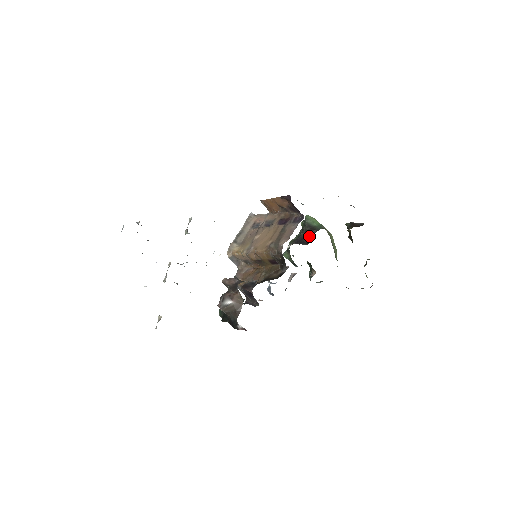
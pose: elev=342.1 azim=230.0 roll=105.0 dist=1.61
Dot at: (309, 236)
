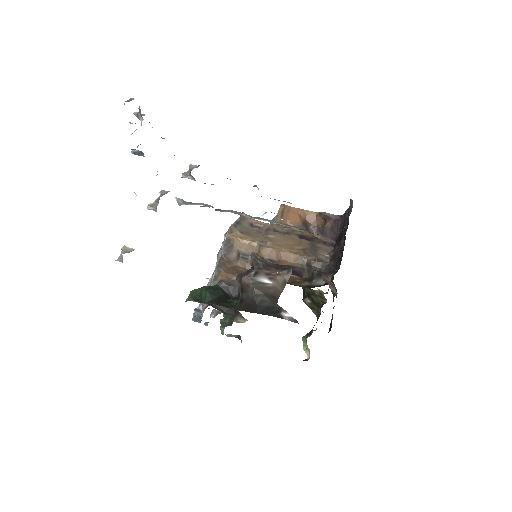
Dot at: occluded
